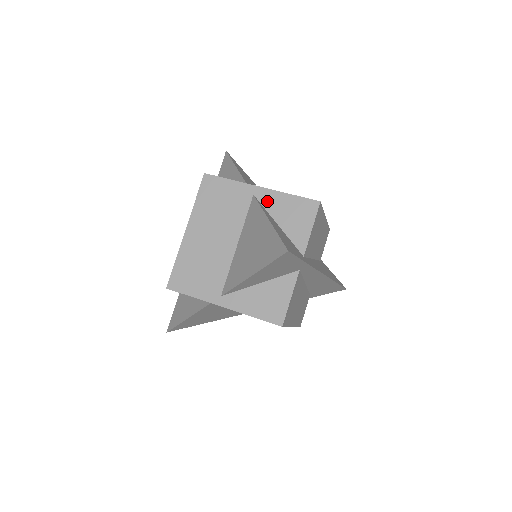
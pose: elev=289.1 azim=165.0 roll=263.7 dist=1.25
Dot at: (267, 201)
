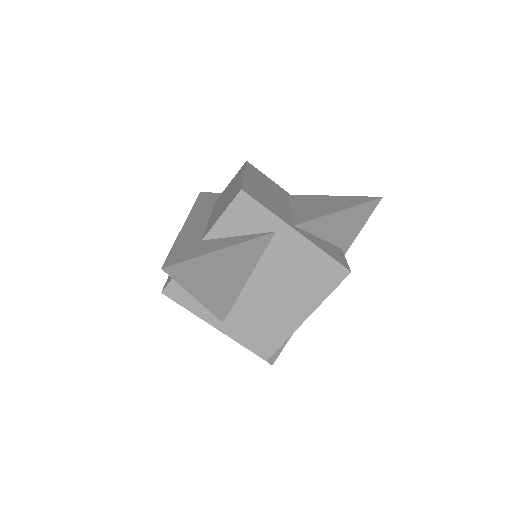
Dot at: occluded
